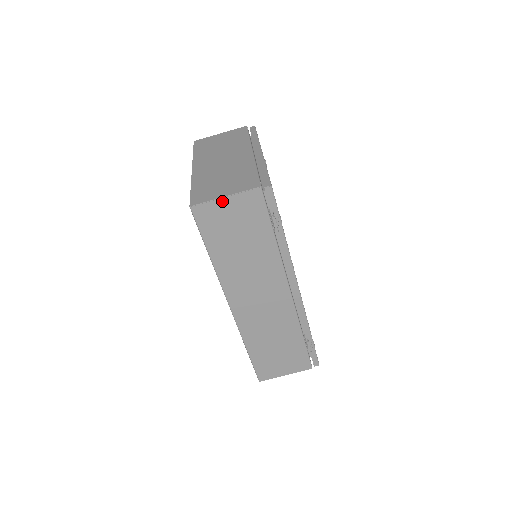
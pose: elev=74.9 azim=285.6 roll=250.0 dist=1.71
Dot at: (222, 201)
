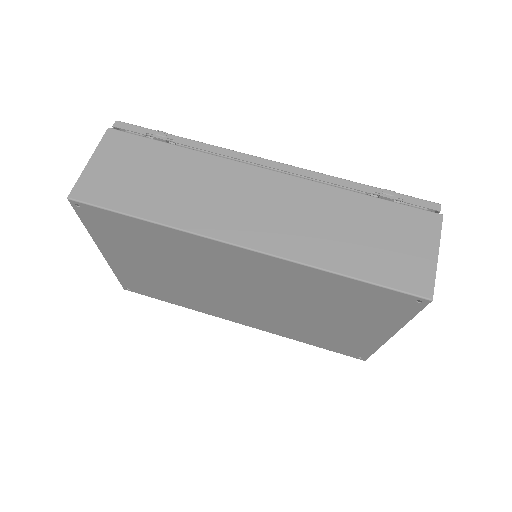
Dot at: (90, 166)
